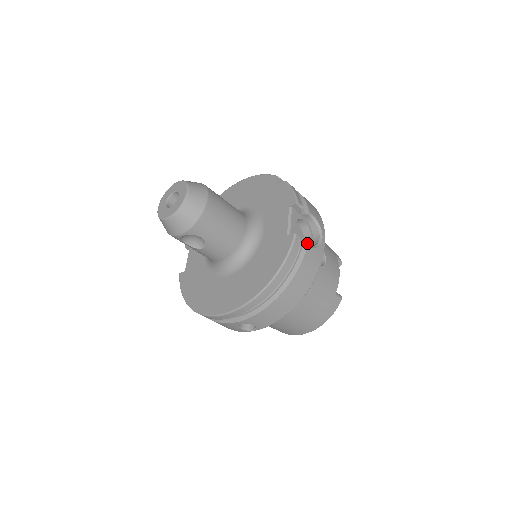
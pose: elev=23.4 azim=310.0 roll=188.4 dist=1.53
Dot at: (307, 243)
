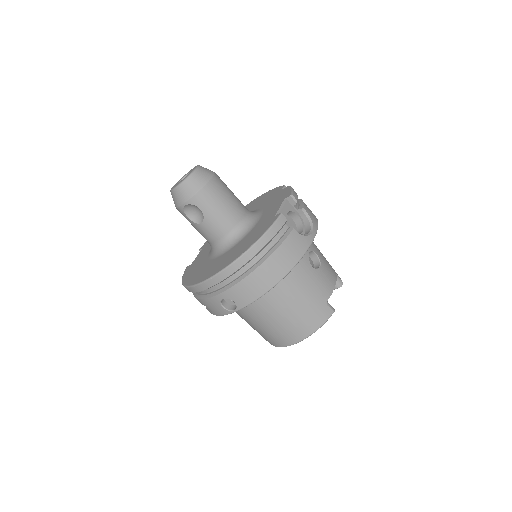
Dot at: occluded
